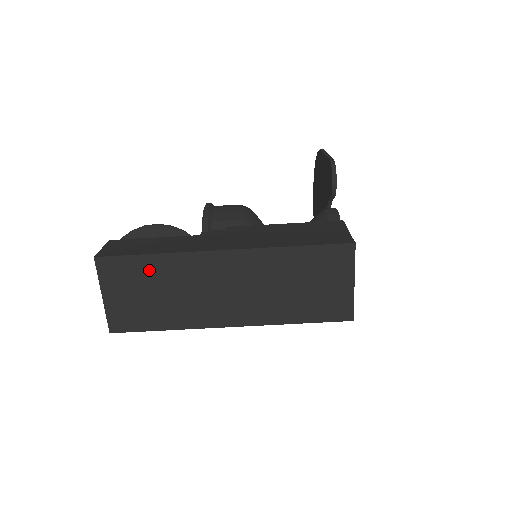
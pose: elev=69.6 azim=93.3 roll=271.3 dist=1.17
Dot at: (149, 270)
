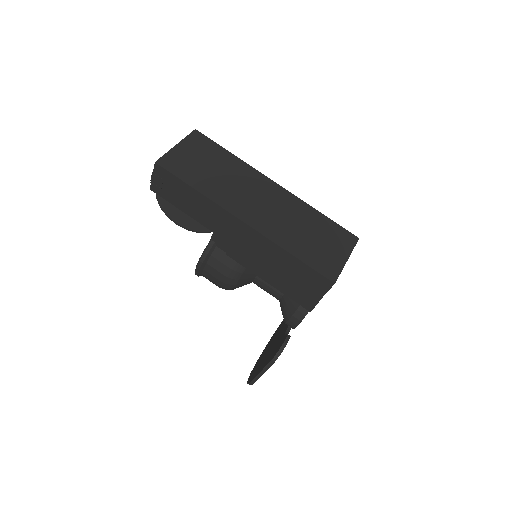
Dot at: (221, 157)
